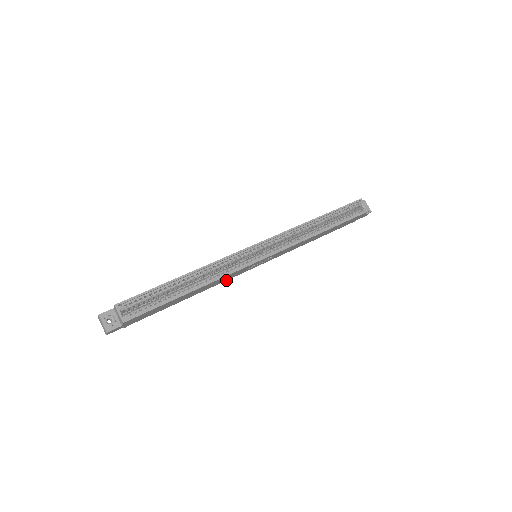
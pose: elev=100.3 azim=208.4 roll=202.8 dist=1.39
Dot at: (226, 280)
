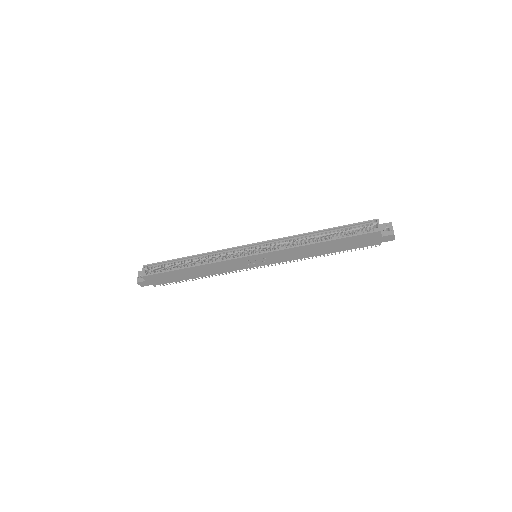
Dot at: (230, 271)
